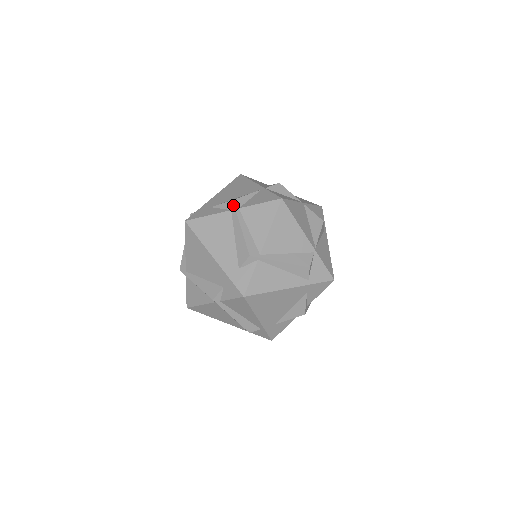
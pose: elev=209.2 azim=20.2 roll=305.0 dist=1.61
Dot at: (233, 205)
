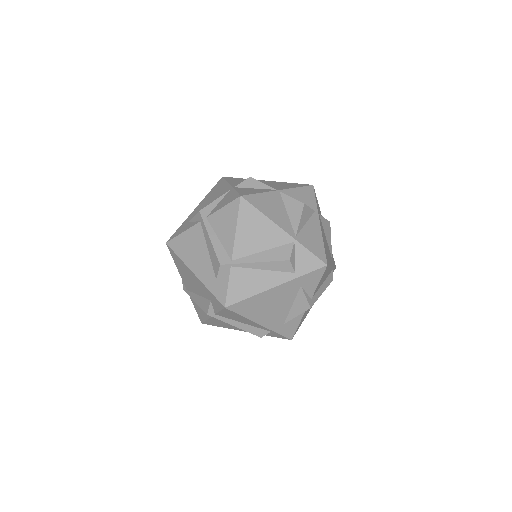
Dot at: (200, 216)
